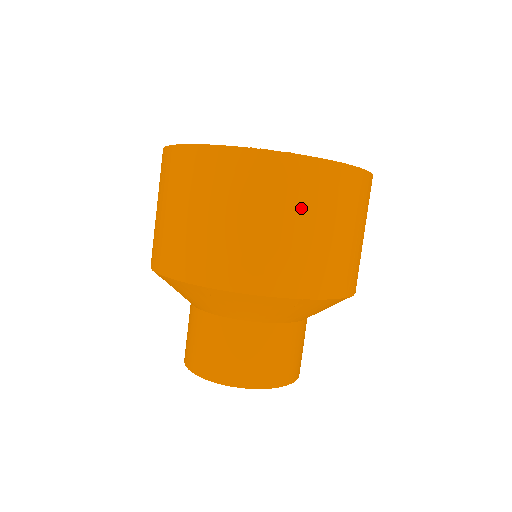
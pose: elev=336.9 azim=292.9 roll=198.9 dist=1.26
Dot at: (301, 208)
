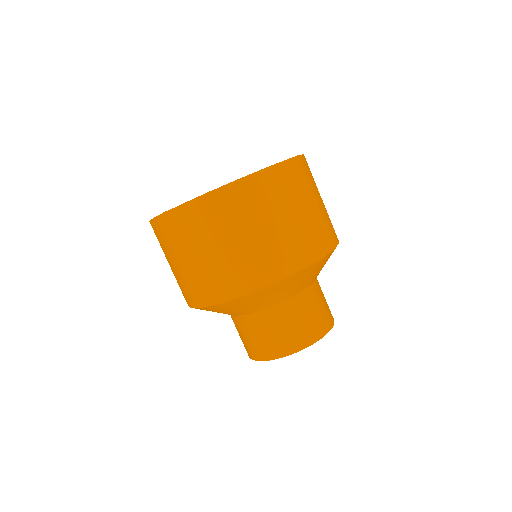
Dot at: (189, 244)
